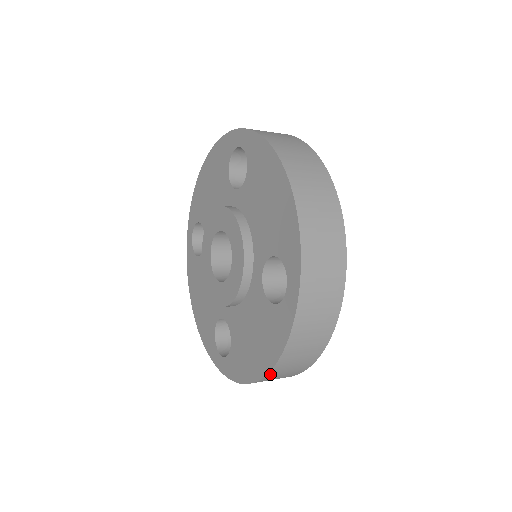
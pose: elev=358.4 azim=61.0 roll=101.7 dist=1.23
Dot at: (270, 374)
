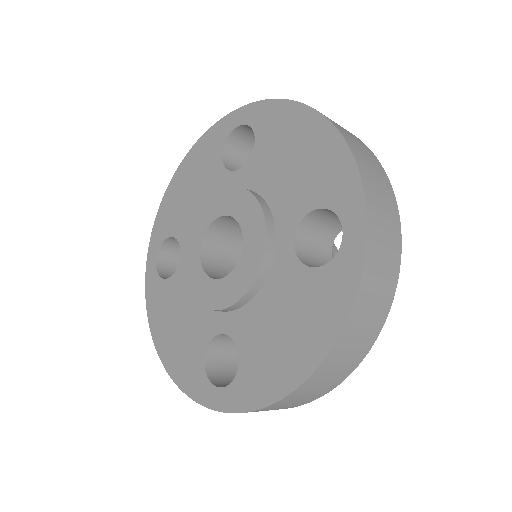
Dot at: (321, 368)
